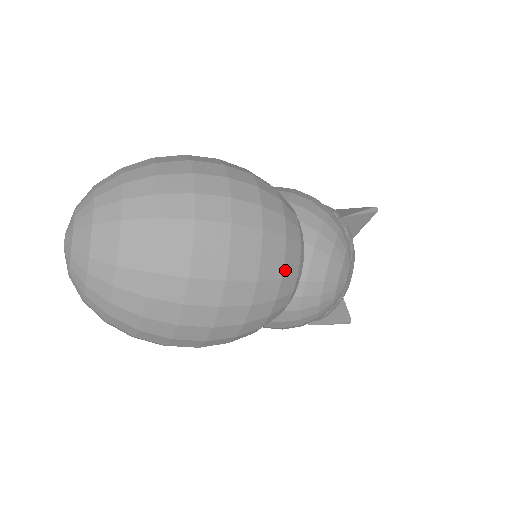
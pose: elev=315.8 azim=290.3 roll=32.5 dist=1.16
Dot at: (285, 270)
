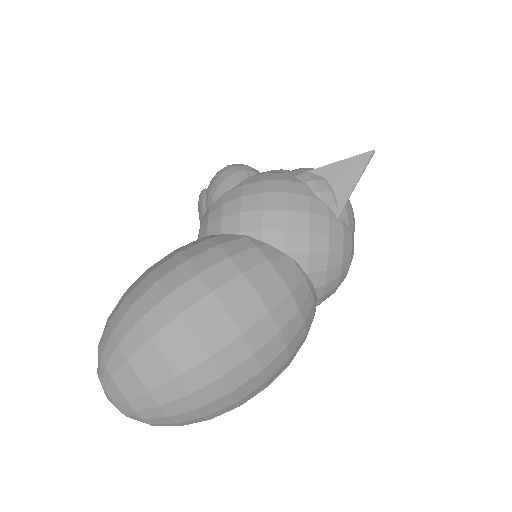
Dot at: (307, 334)
